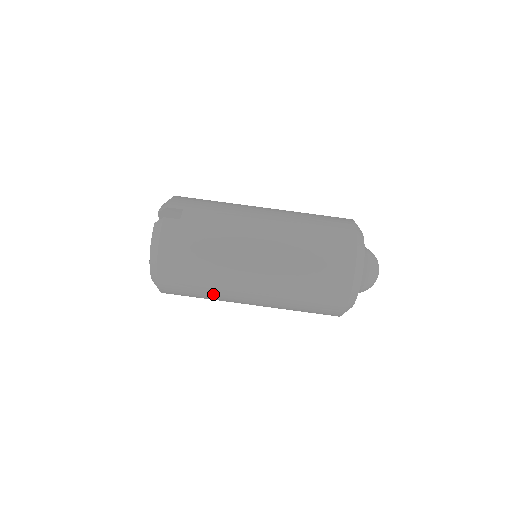
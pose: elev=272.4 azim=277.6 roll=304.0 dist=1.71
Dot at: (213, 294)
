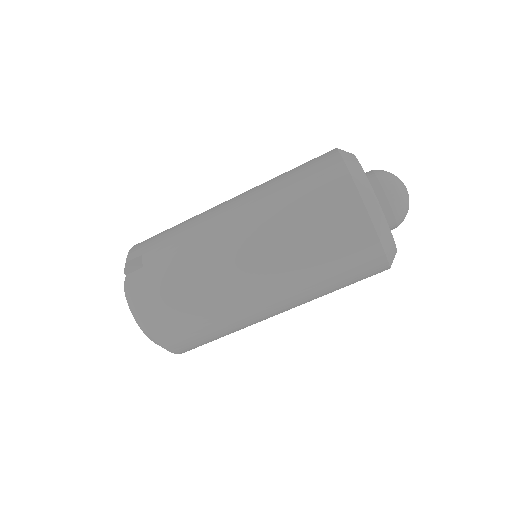
Dot at: (228, 326)
